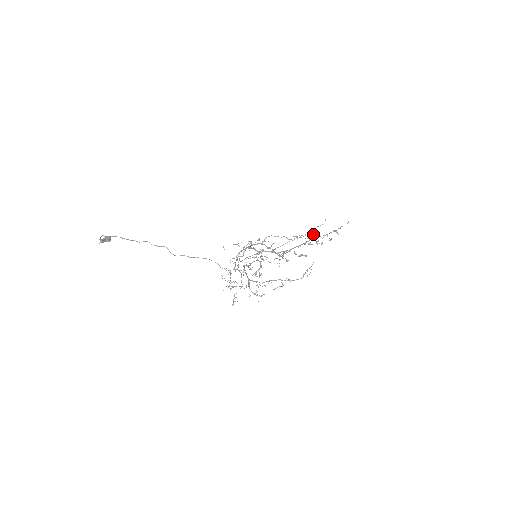
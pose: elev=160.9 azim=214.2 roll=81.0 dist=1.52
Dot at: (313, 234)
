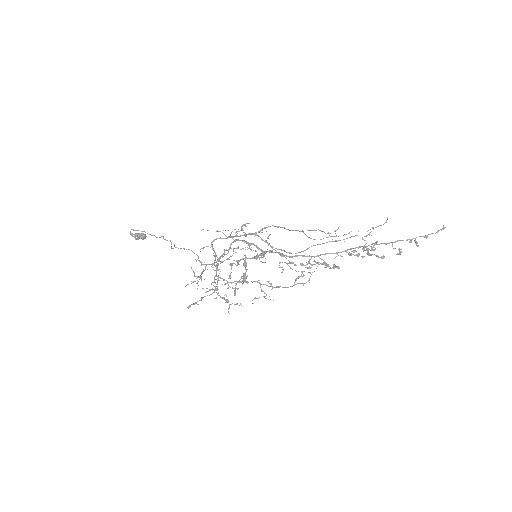
Dot at: occluded
